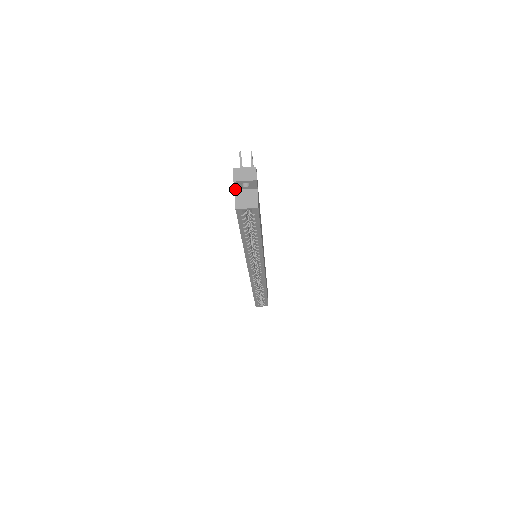
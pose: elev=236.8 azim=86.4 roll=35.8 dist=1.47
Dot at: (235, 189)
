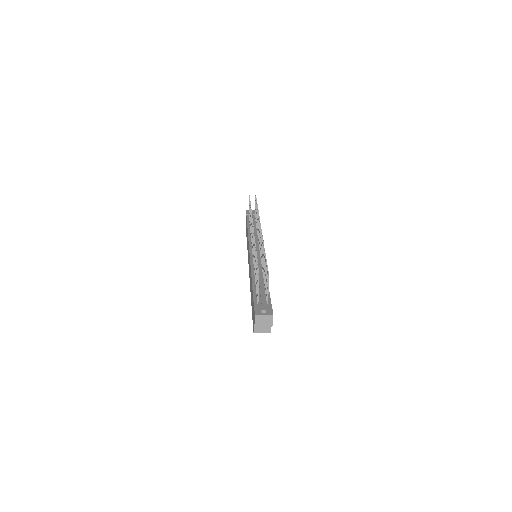
Dot at: occluded
